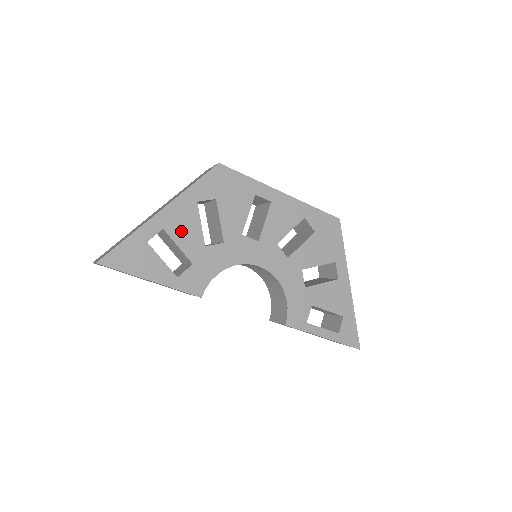
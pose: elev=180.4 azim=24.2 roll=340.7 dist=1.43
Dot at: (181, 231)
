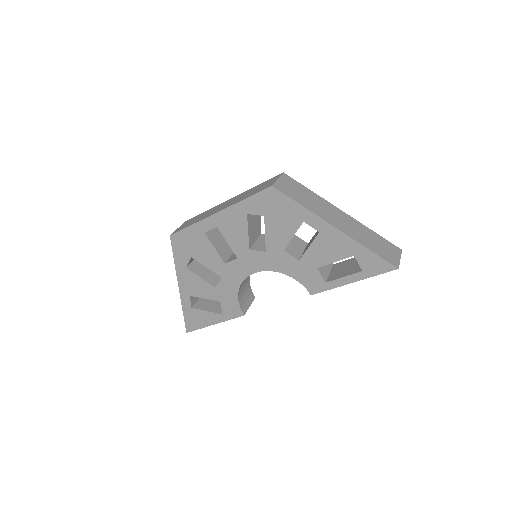
Dot at: (197, 290)
